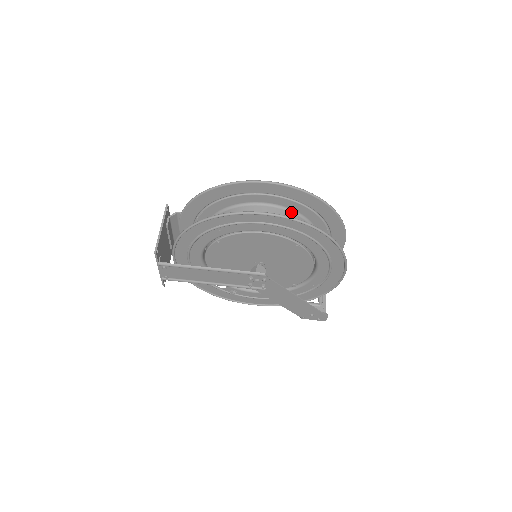
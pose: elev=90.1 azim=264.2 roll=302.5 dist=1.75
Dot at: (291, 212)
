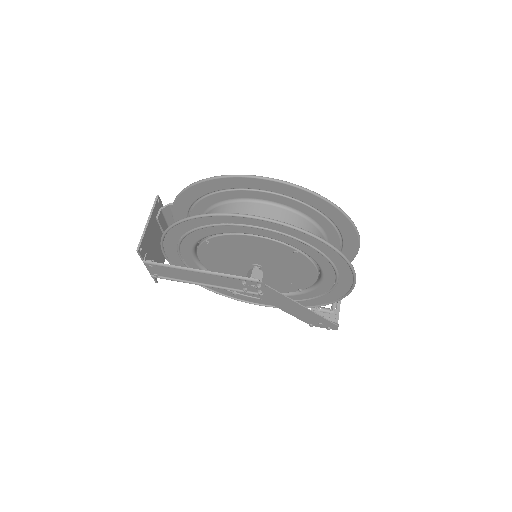
Dot at: (291, 211)
